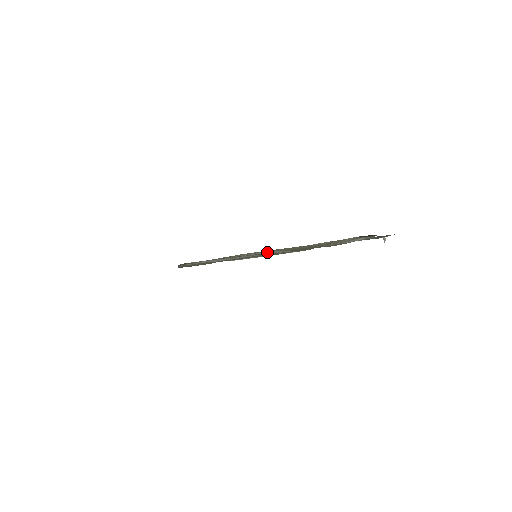
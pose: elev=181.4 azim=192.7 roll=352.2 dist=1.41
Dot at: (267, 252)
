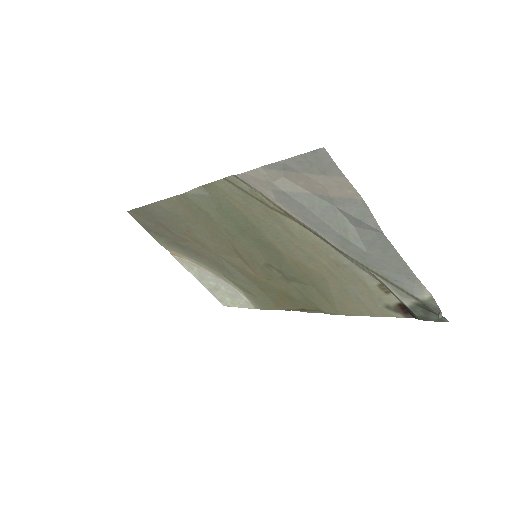
Dot at: (349, 229)
